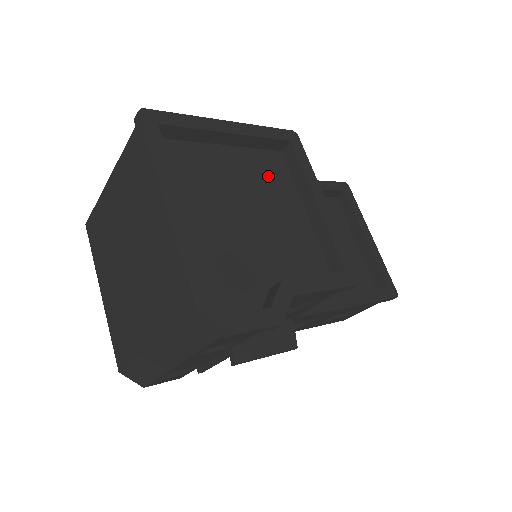
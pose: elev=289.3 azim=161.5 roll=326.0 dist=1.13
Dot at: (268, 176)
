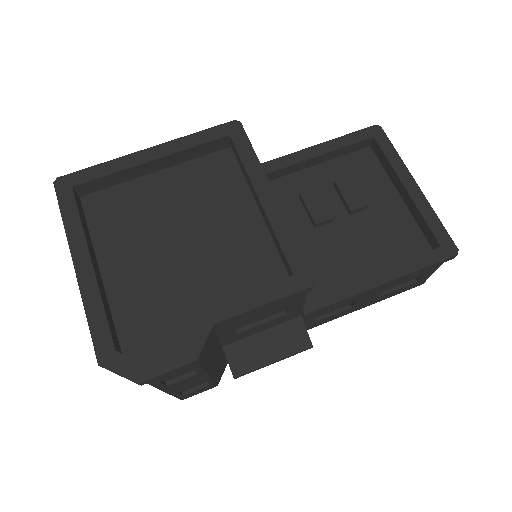
Dot at: (210, 185)
